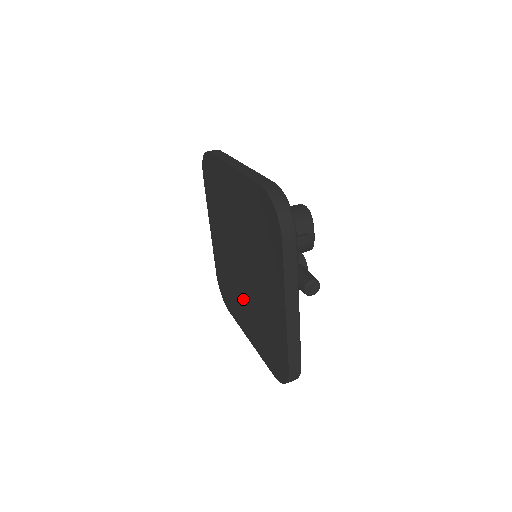
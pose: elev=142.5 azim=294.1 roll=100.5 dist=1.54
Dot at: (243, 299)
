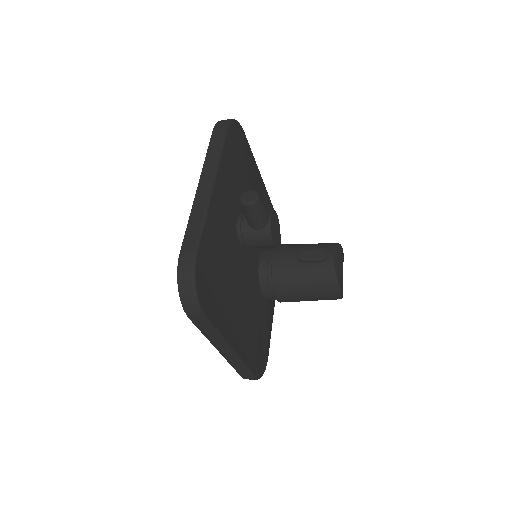
Dot at: occluded
